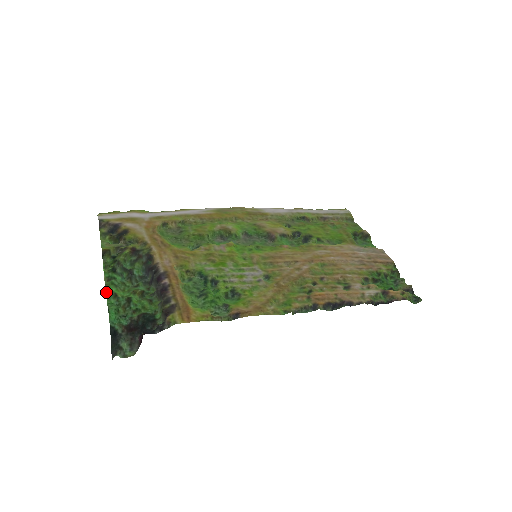
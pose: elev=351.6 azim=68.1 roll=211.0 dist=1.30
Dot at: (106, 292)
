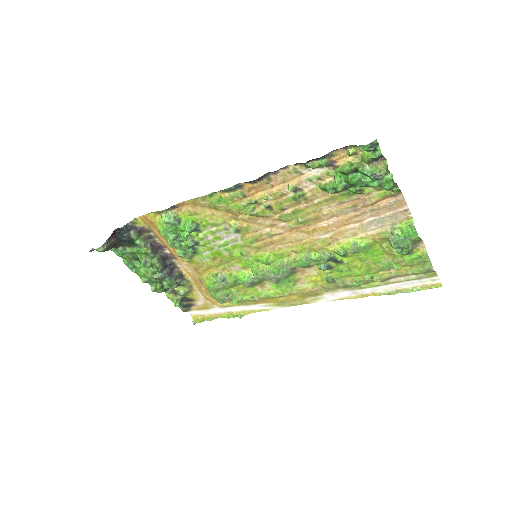
Dot at: occluded
